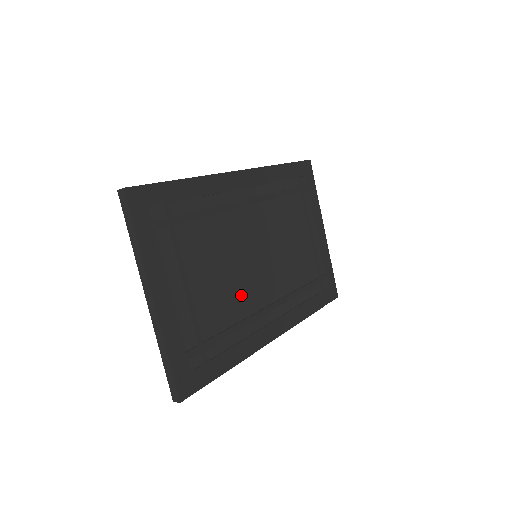
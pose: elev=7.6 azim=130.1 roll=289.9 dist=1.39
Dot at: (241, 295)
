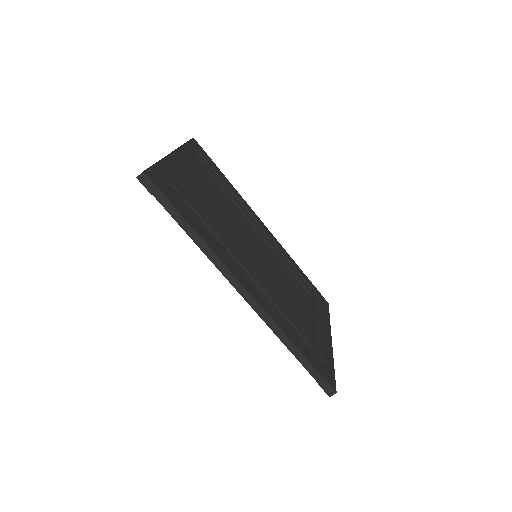
Dot at: (231, 238)
